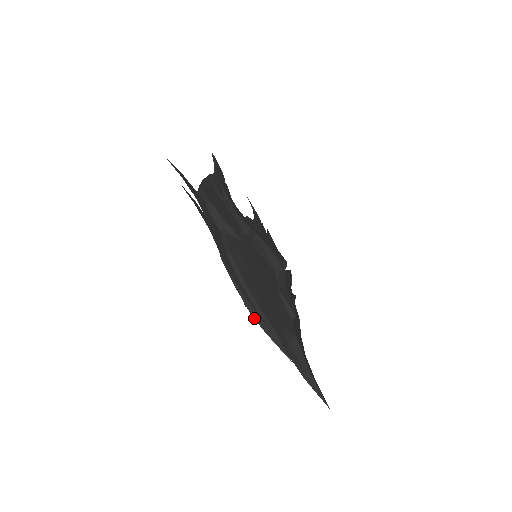
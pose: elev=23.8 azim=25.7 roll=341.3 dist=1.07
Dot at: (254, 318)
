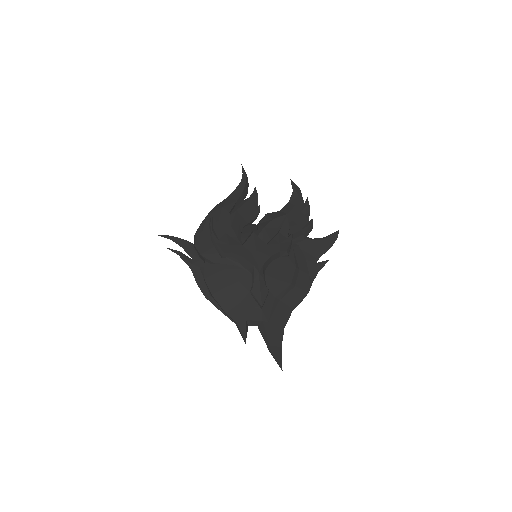
Dot at: occluded
